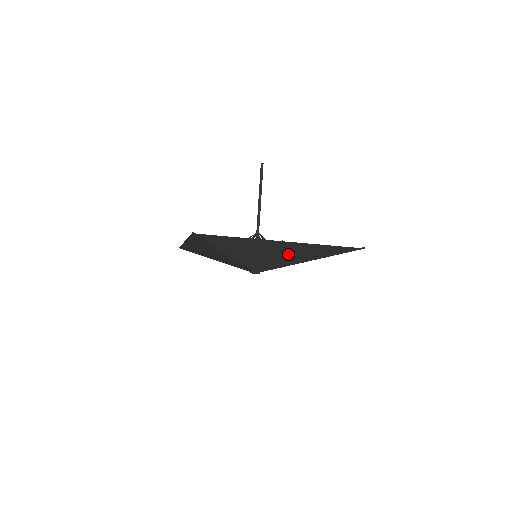
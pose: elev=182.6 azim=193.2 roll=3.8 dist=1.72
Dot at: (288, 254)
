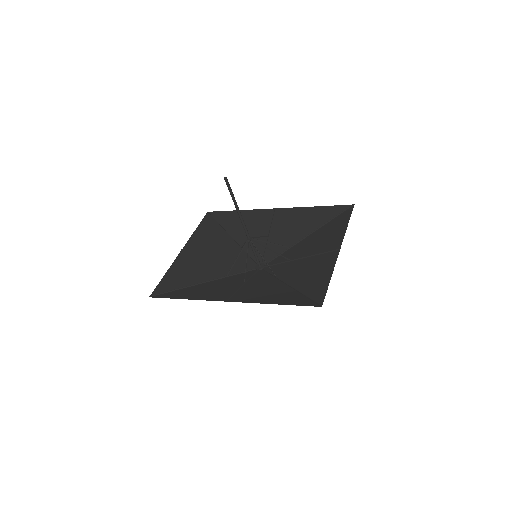
Dot at: (316, 246)
